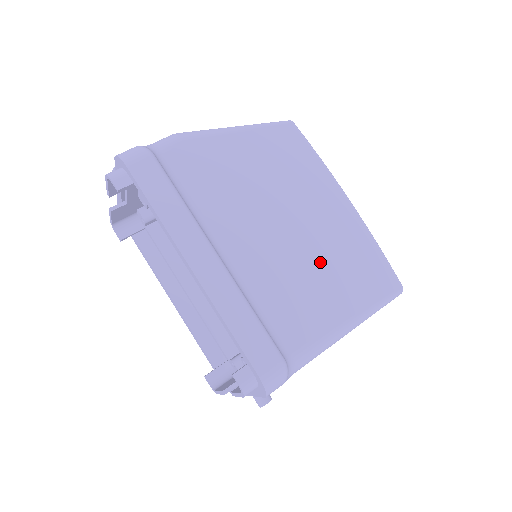
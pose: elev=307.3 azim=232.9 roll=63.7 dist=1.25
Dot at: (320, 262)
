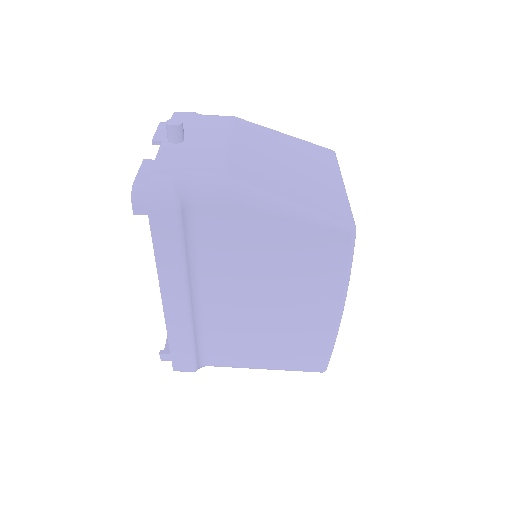
Dot at: (274, 334)
